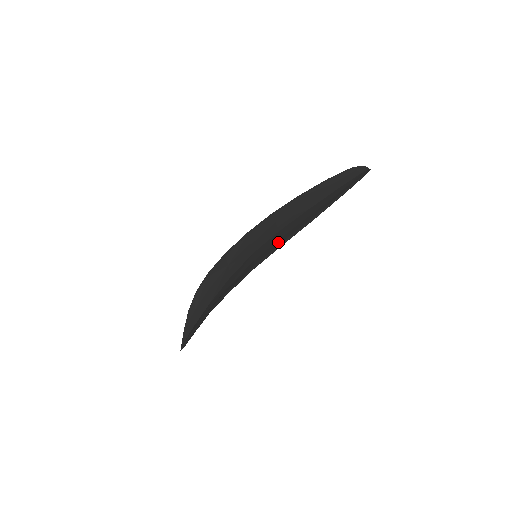
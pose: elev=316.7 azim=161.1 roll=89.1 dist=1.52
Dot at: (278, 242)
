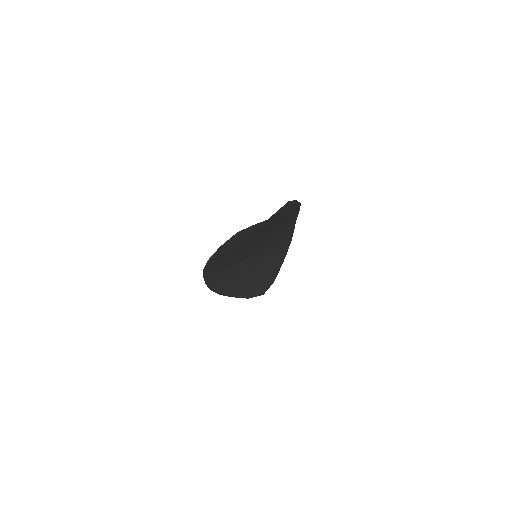
Dot at: occluded
